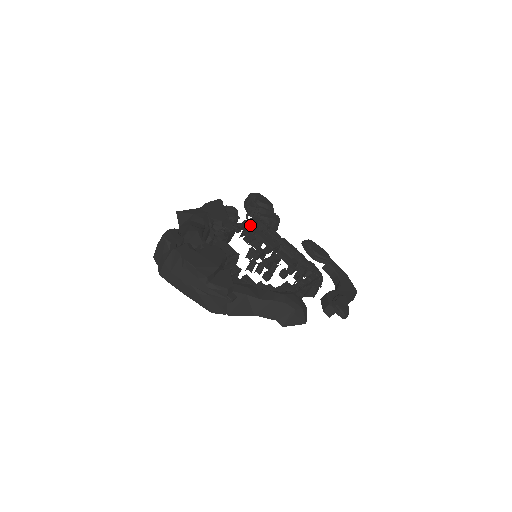
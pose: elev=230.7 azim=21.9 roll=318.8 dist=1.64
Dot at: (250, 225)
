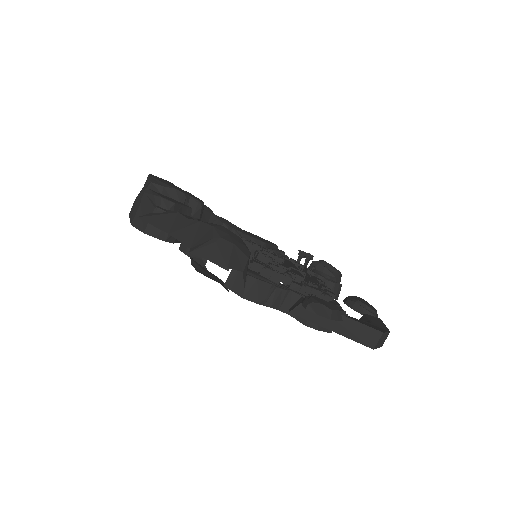
Dot at: occluded
